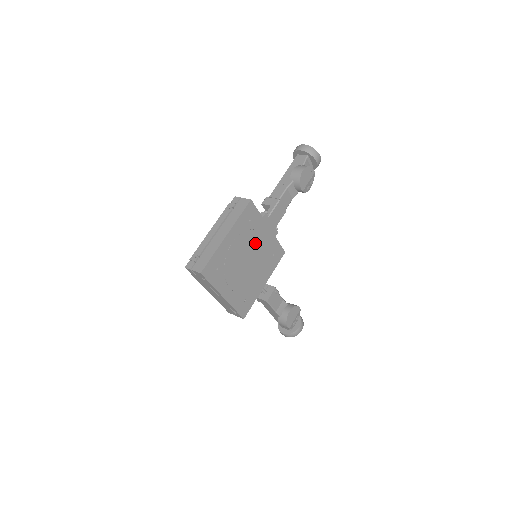
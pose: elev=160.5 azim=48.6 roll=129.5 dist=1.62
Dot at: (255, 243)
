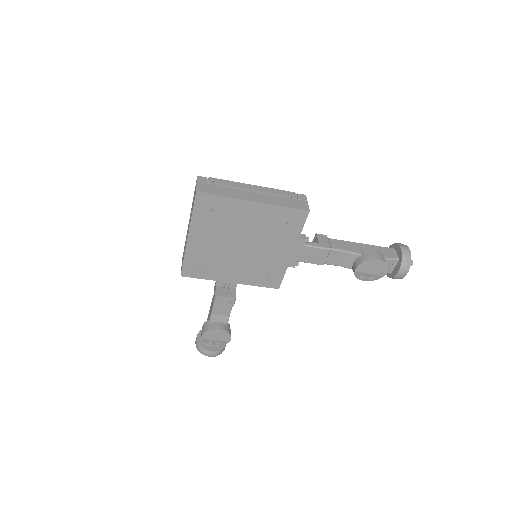
Dot at: (267, 244)
